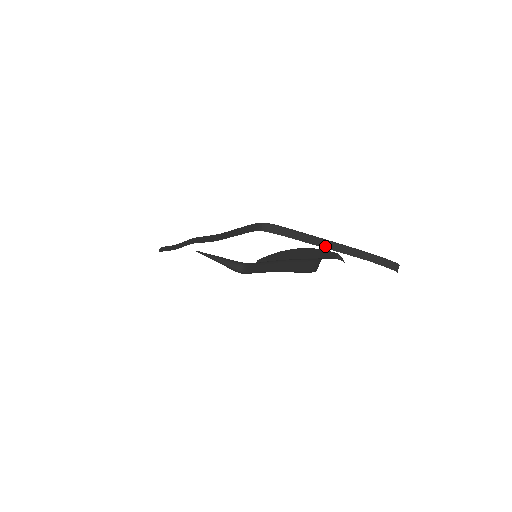
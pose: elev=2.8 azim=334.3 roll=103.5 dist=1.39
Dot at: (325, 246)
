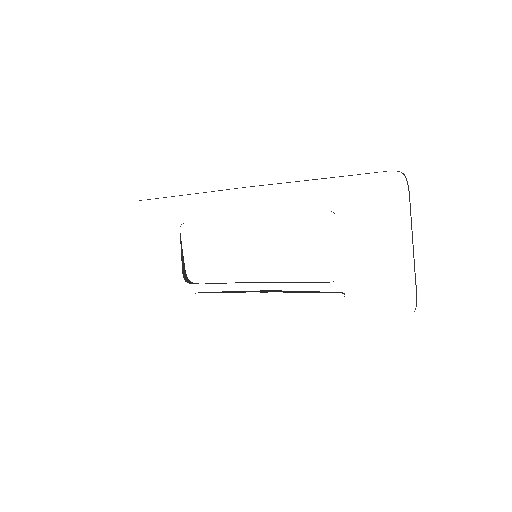
Dot at: occluded
